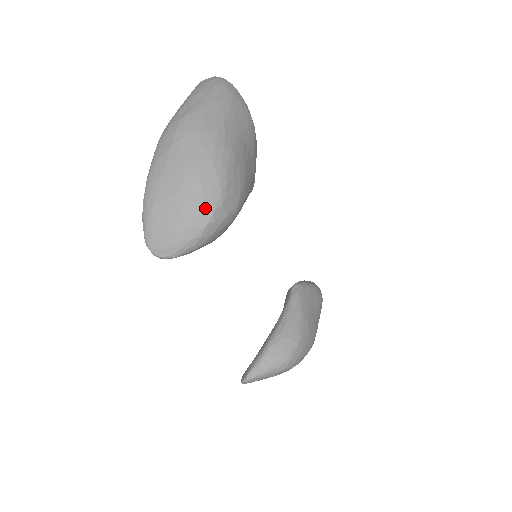
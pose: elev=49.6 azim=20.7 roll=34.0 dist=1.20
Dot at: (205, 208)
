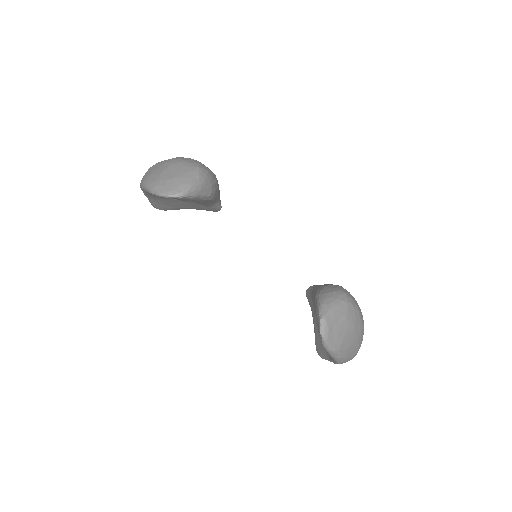
Dot at: (192, 164)
